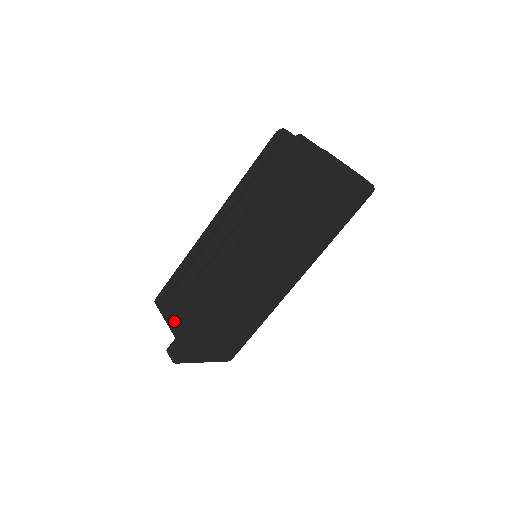
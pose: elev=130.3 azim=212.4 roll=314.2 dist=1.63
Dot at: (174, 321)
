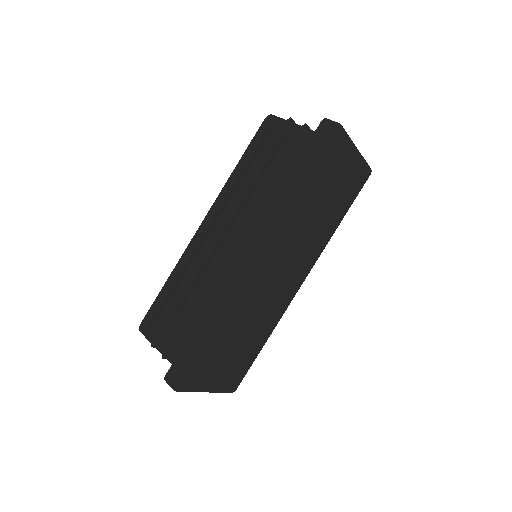
Dot at: (168, 343)
